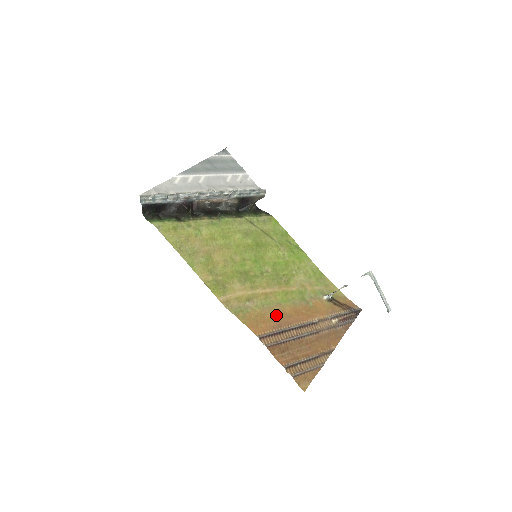
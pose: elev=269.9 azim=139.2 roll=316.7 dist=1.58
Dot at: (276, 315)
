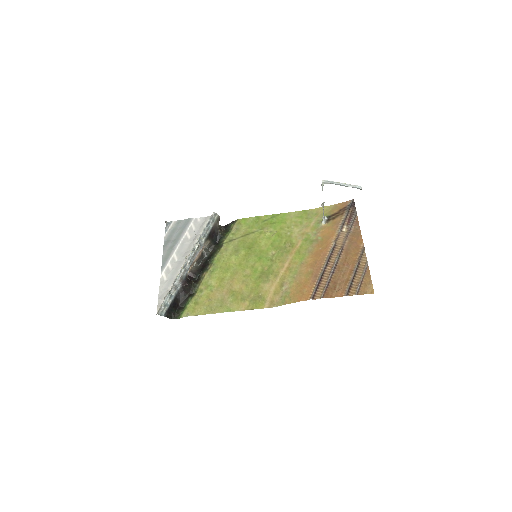
Dot at: (307, 273)
